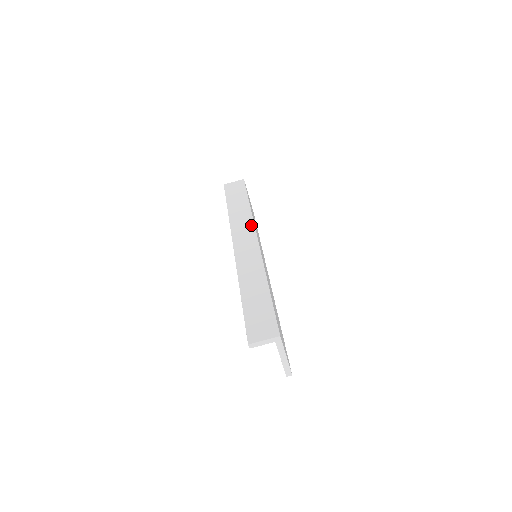
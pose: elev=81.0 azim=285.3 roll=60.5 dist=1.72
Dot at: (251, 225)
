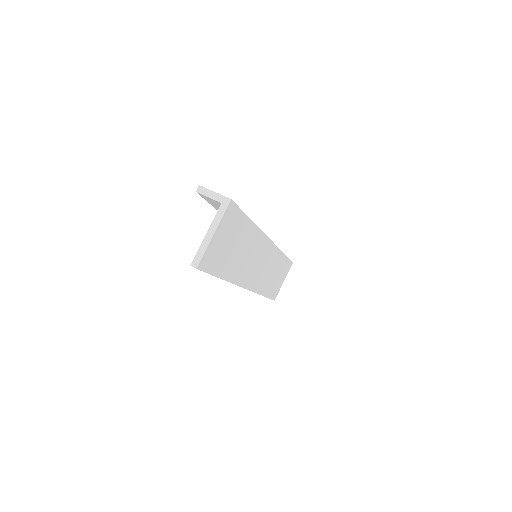
Dot at: occluded
